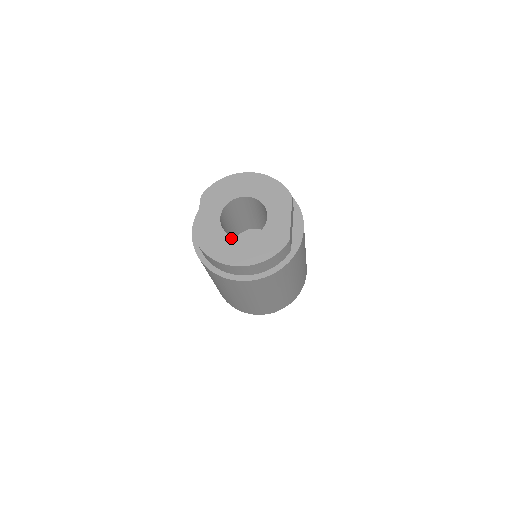
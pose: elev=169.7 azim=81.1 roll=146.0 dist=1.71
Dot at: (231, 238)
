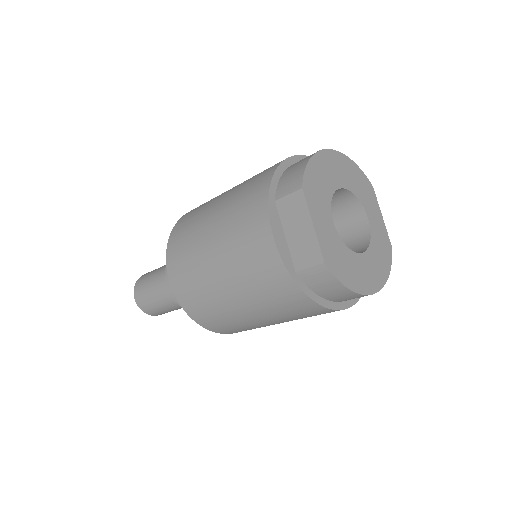
Dot at: (355, 254)
